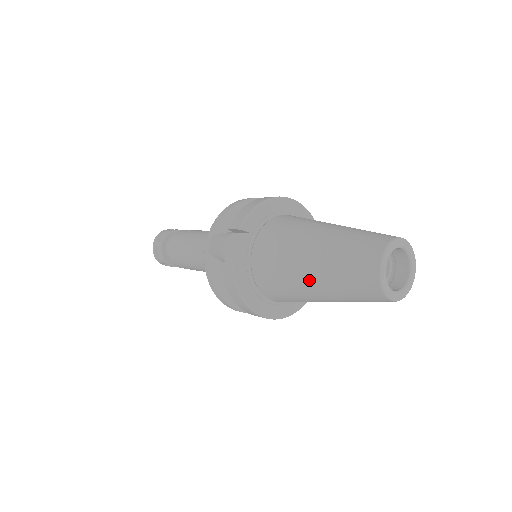
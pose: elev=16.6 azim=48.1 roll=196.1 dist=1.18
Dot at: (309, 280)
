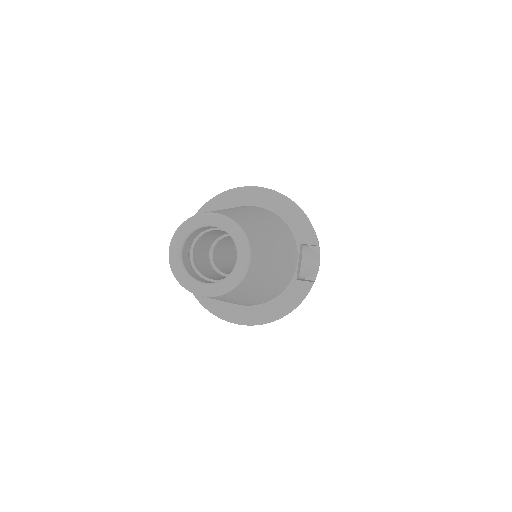
Dot at: occluded
